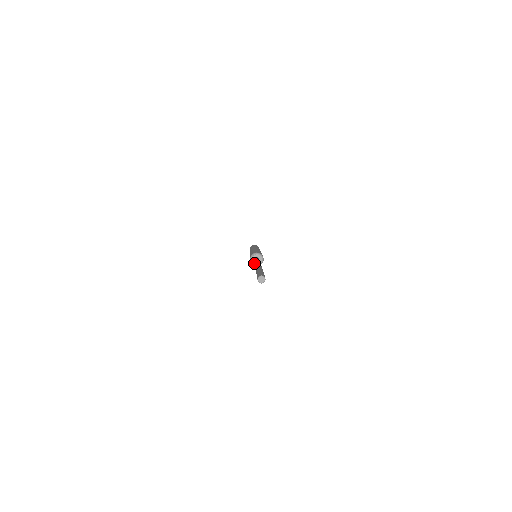
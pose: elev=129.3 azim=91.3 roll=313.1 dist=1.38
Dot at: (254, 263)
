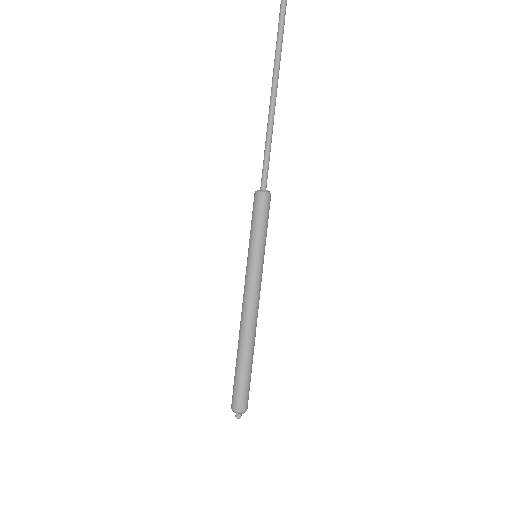
Dot at: (264, 190)
